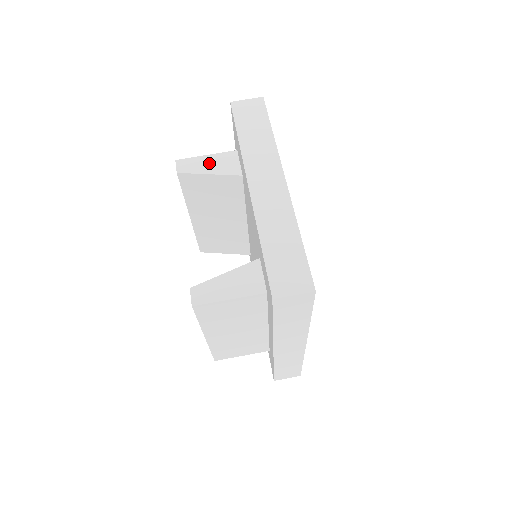
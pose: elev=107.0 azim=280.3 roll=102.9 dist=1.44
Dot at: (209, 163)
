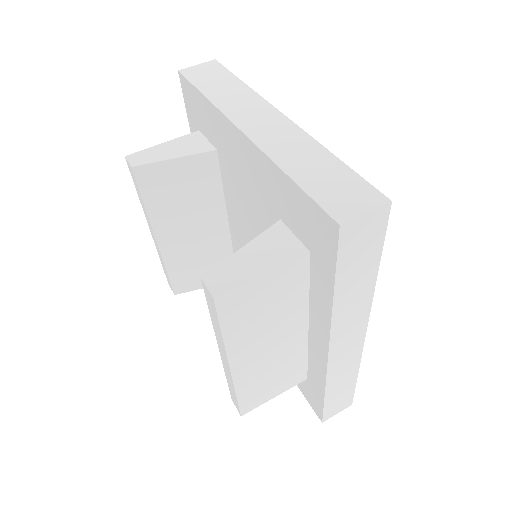
Dot at: (169, 149)
